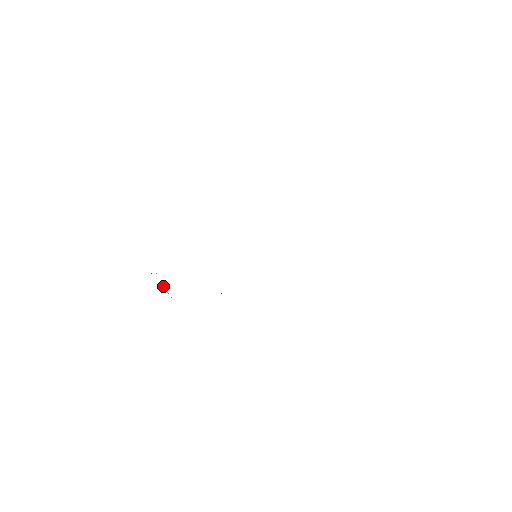
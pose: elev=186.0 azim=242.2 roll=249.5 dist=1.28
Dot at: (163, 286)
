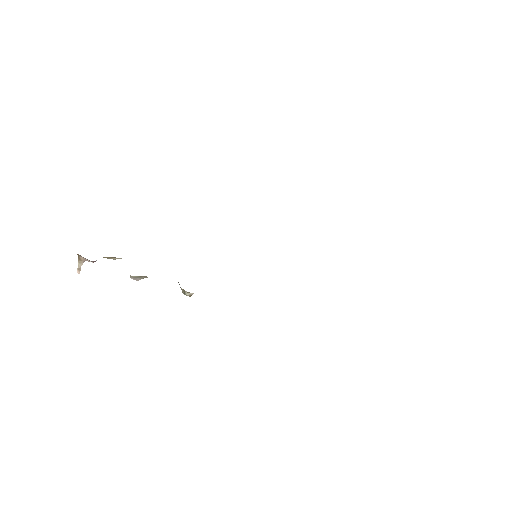
Dot at: occluded
